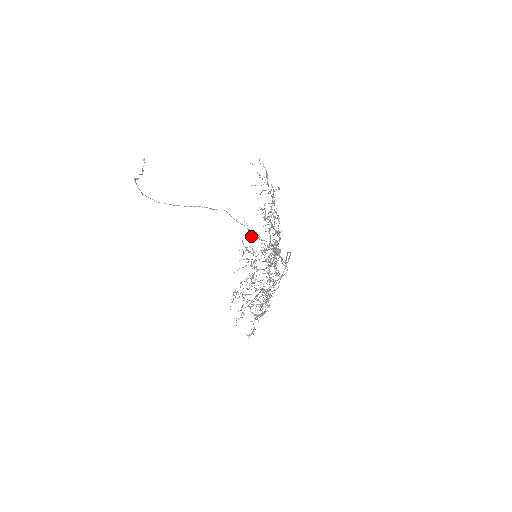
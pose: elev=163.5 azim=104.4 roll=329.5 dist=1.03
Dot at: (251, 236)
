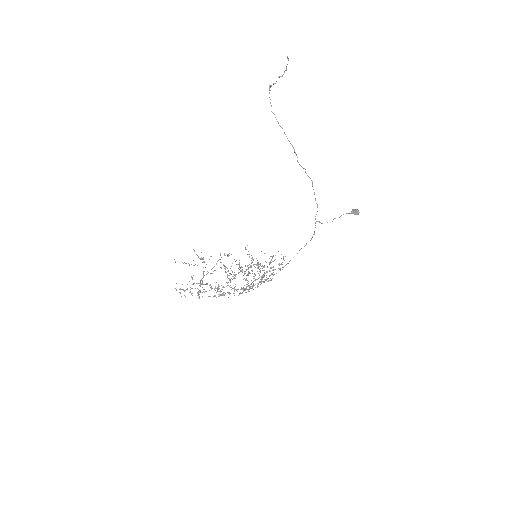
Dot at: occluded
